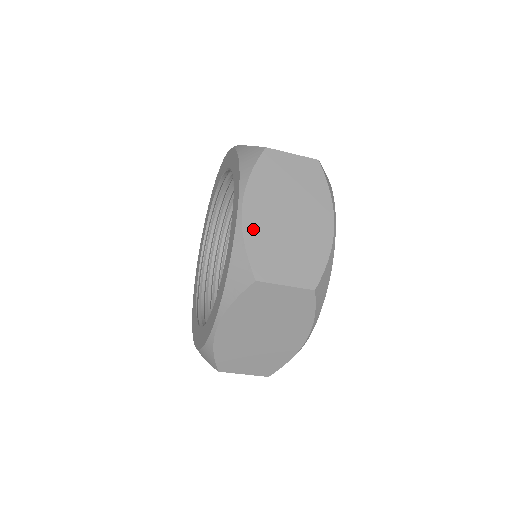
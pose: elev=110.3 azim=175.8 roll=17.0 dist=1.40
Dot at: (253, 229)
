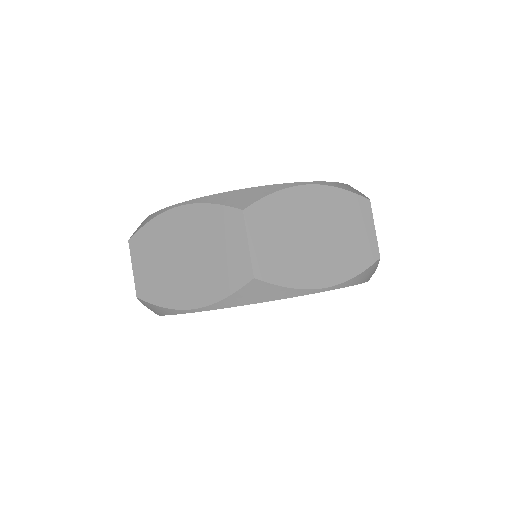
Dot at: (291, 199)
